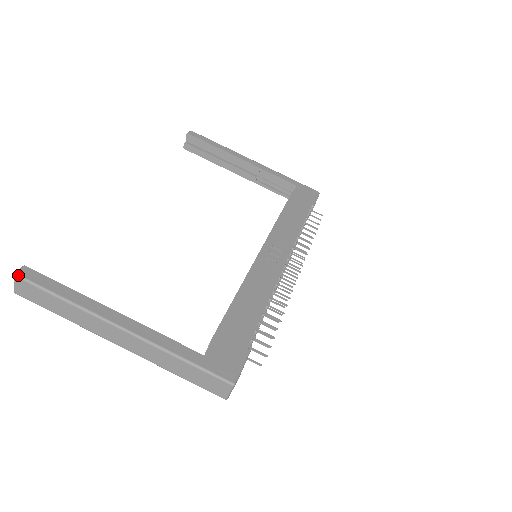
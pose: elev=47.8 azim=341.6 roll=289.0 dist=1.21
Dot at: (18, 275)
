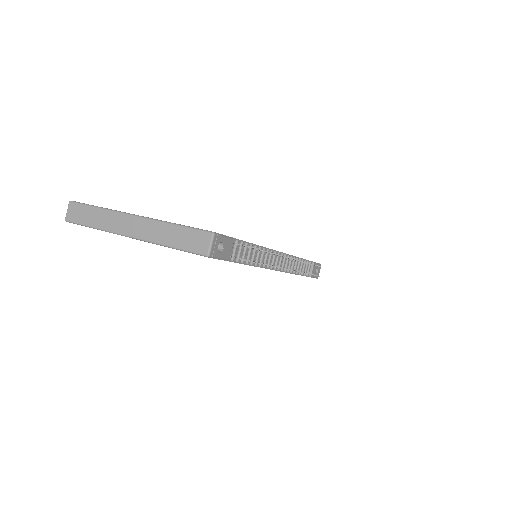
Dot at: (72, 201)
